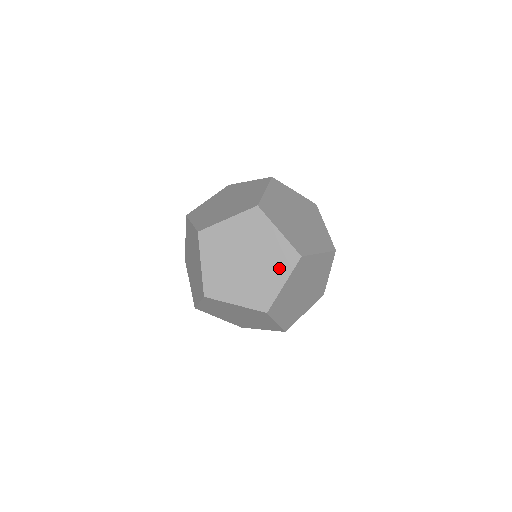
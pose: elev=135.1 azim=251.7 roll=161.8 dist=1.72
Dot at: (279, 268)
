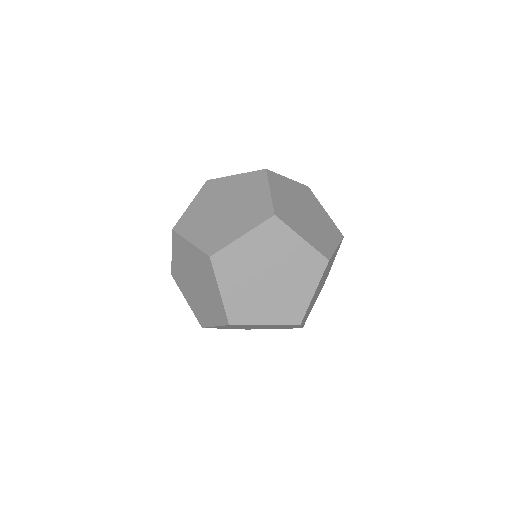
Dot at: (248, 220)
